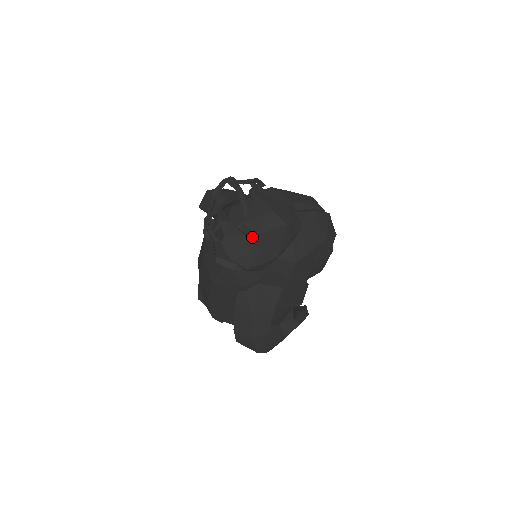
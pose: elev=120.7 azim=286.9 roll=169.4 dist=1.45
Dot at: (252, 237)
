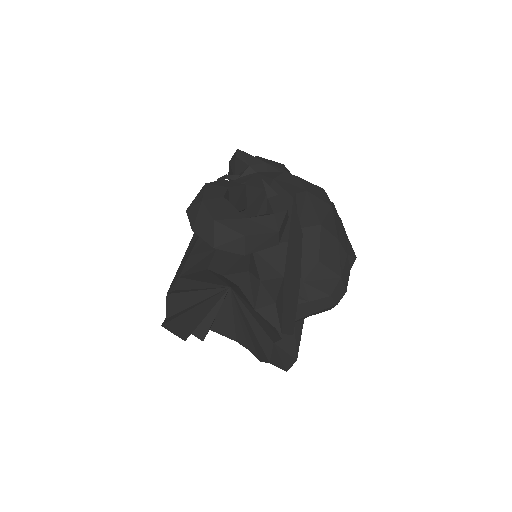
Dot at: occluded
